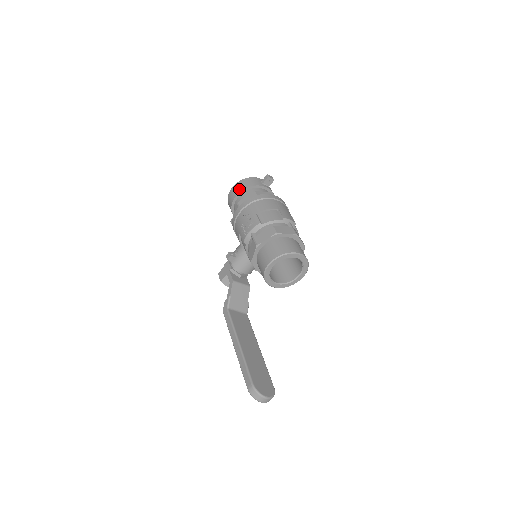
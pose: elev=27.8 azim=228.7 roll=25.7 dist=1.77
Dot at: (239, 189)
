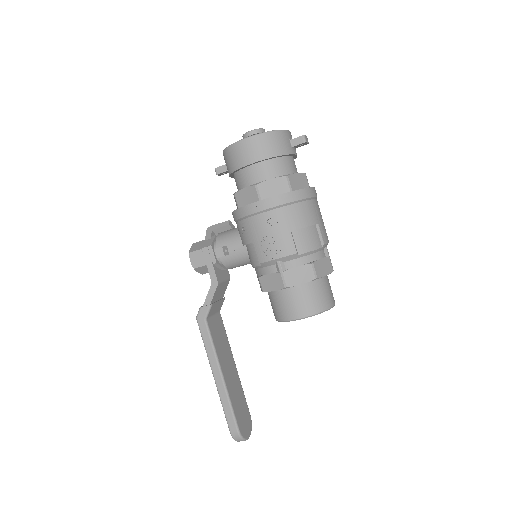
Dot at: (259, 154)
